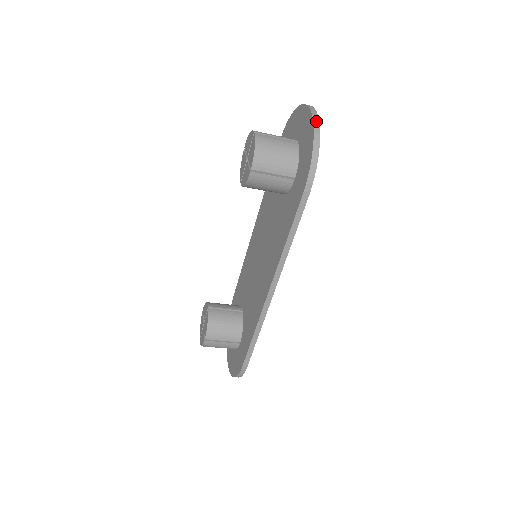
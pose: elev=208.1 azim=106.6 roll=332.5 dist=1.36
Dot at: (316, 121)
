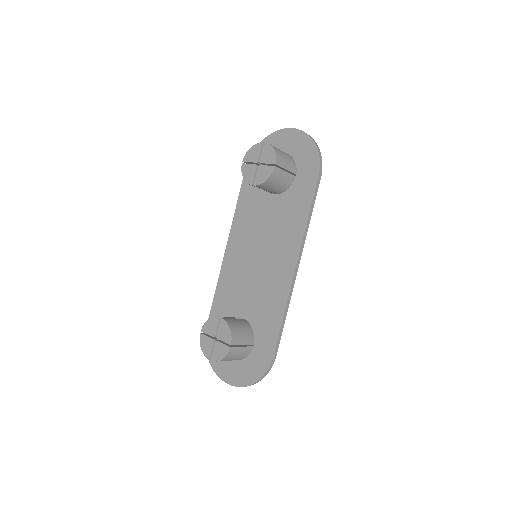
Dot at: (306, 133)
